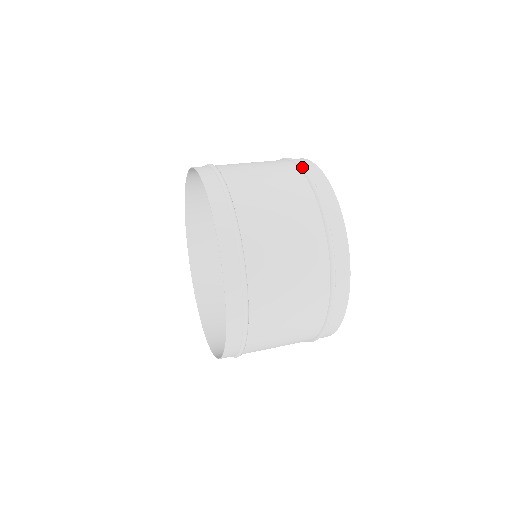
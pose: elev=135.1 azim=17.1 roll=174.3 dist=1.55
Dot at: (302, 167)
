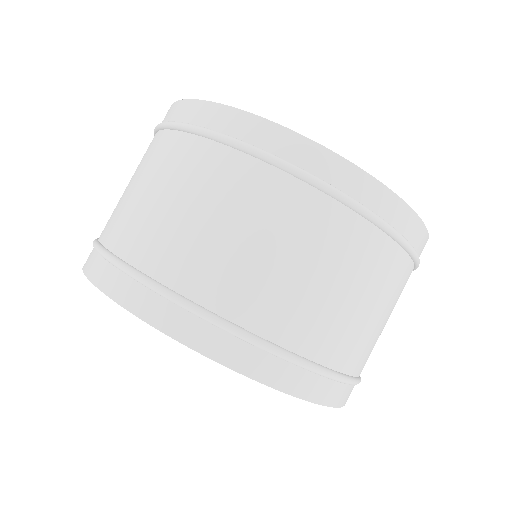
Dot at: (187, 128)
